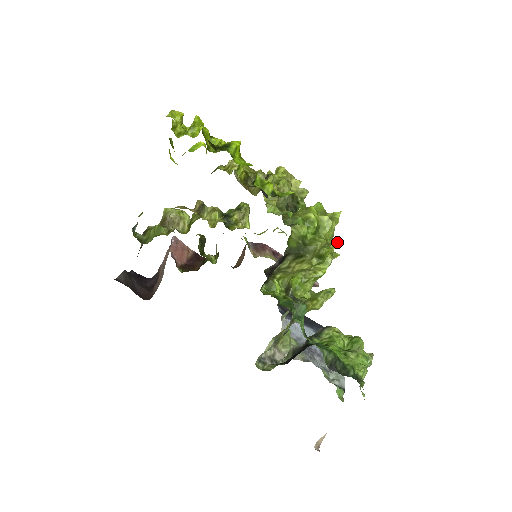
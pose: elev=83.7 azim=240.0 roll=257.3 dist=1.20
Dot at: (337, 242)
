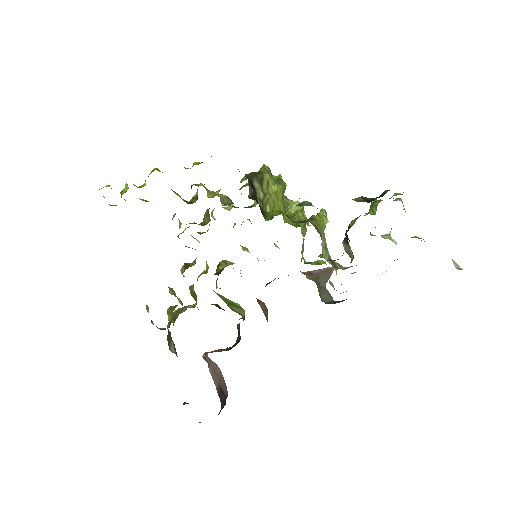
Dot at: occluded
